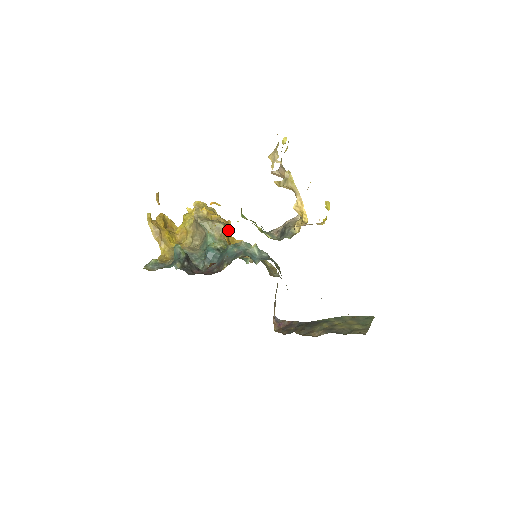
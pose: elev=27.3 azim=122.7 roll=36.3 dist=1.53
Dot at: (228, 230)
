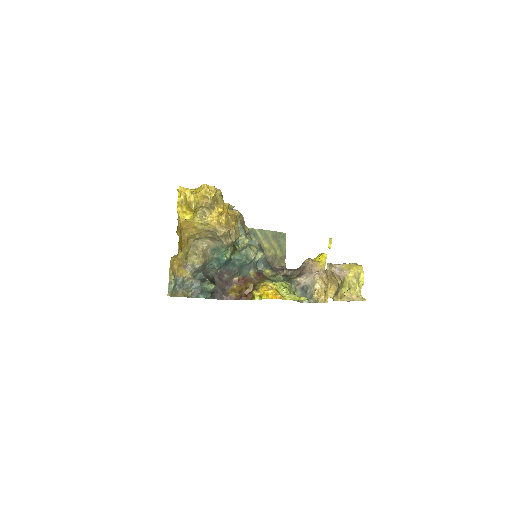
Dot at: occluded
